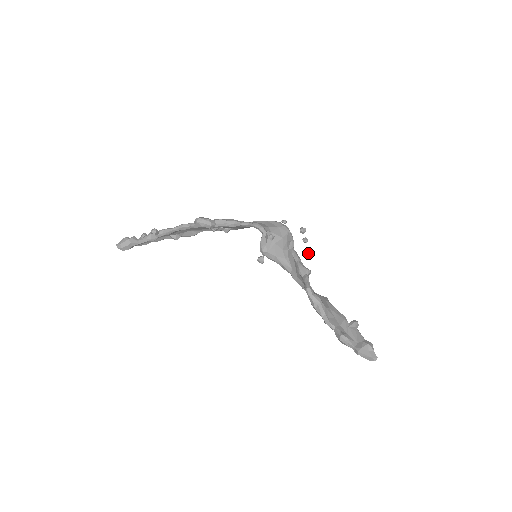
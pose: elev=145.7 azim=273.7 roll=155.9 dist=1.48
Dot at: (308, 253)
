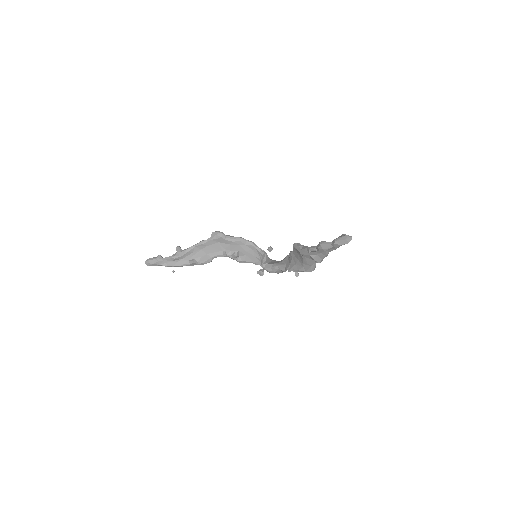
Dot at: (298, 243)
